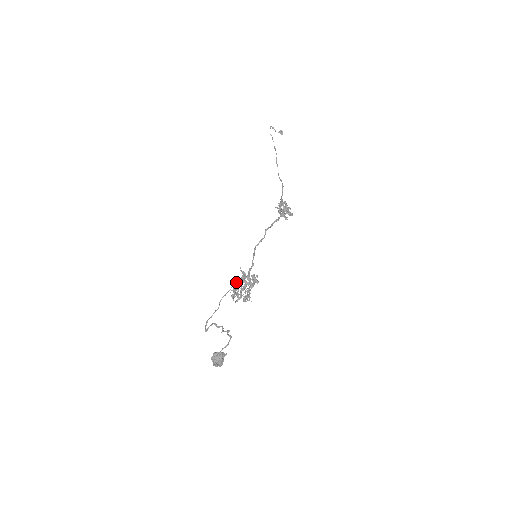
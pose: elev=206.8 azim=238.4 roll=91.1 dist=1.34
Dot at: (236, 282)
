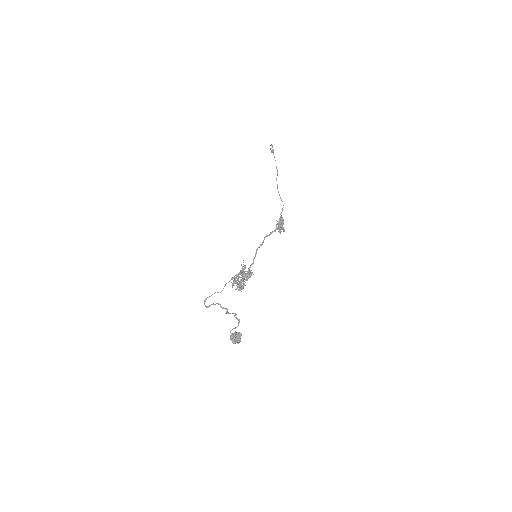
Dot at: (239, 273)
